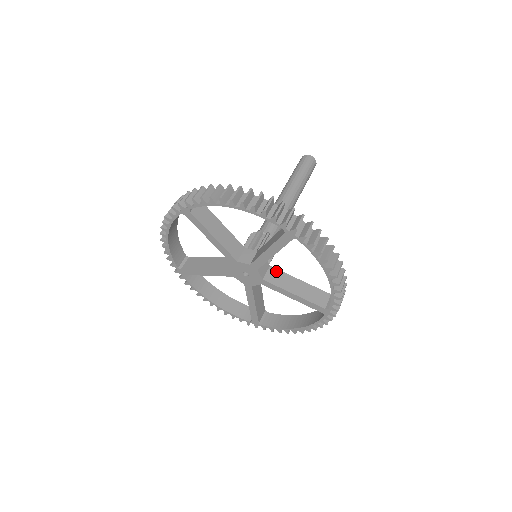
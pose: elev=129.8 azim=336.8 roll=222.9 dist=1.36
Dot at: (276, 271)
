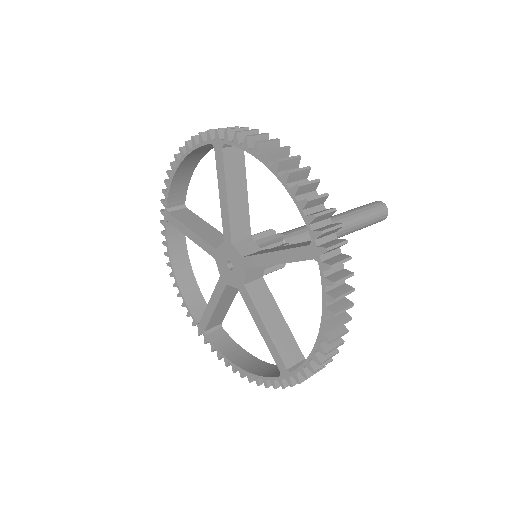
Dot at: (266, 250)
